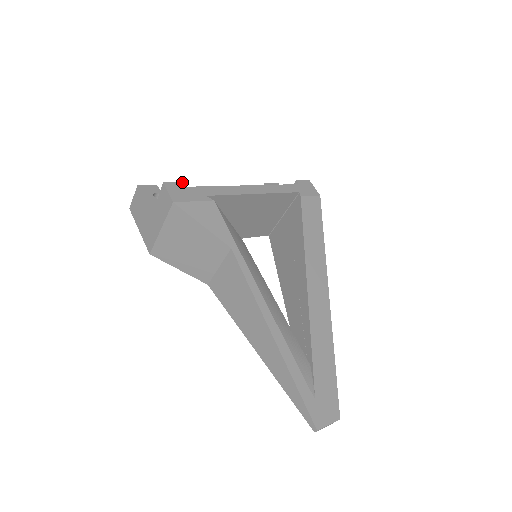
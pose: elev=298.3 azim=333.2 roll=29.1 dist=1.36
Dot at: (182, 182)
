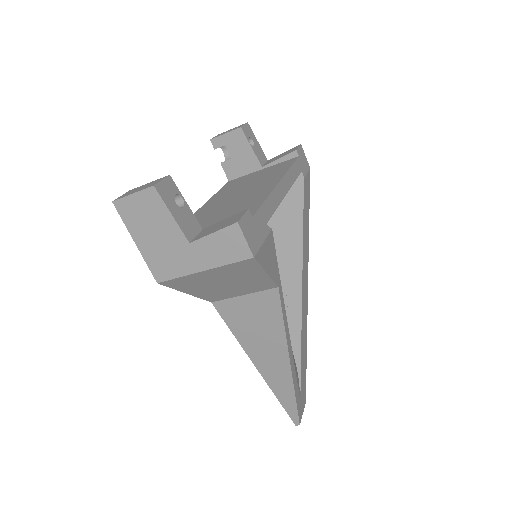
Dot at: (248, 210)
